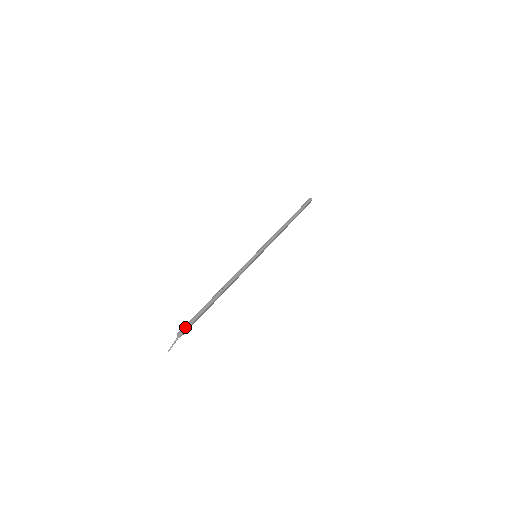
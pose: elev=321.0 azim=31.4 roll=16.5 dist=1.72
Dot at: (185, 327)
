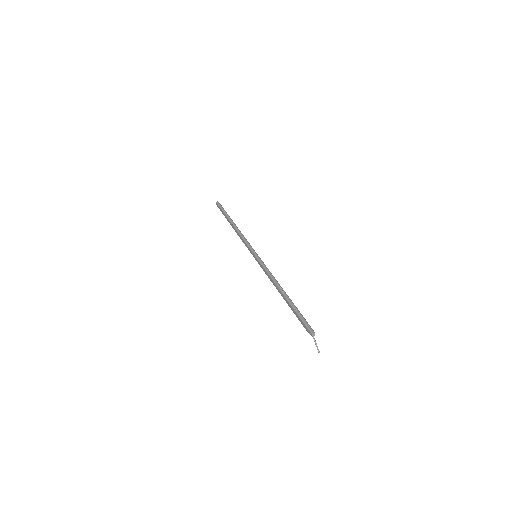
Dot at: (308, 326)
